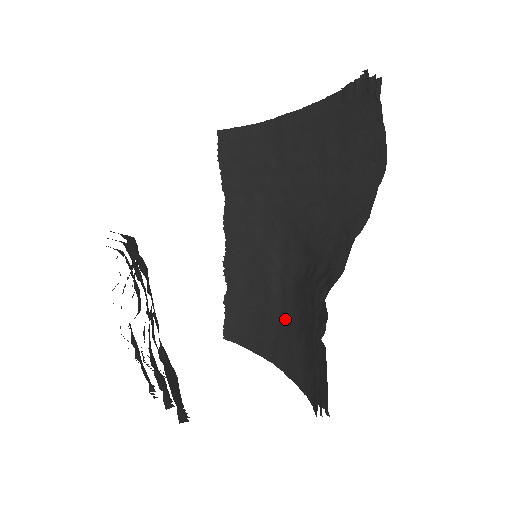
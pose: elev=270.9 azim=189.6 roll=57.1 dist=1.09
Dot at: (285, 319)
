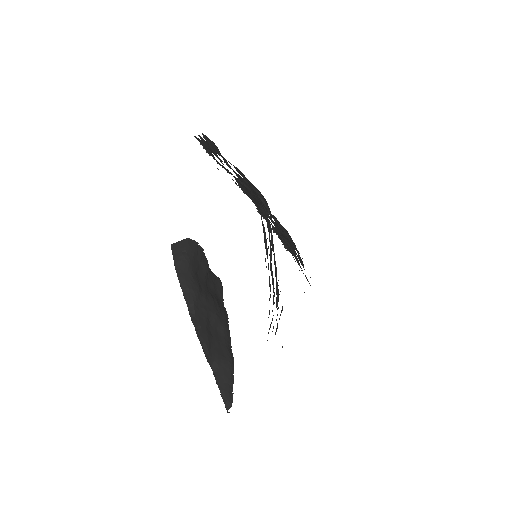
Dot at: occluded
